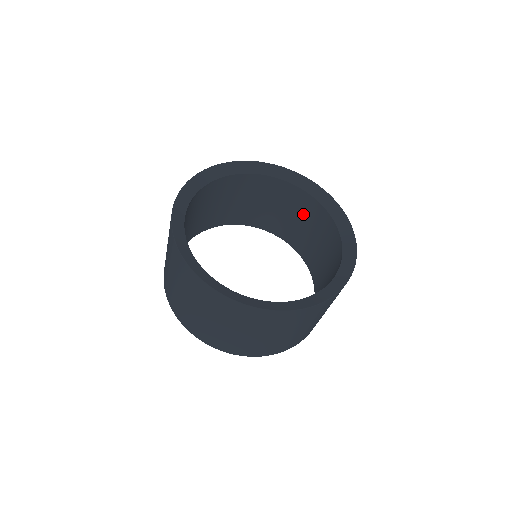
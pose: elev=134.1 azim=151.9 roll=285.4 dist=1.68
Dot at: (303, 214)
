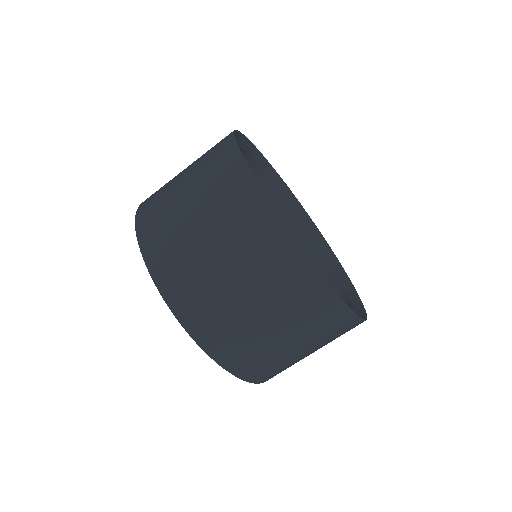
Dot at: occluded
